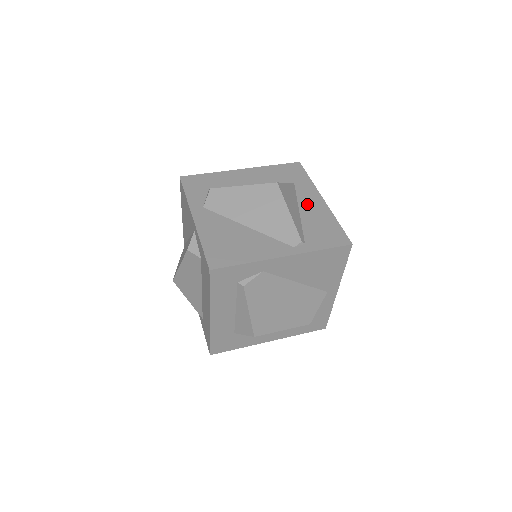
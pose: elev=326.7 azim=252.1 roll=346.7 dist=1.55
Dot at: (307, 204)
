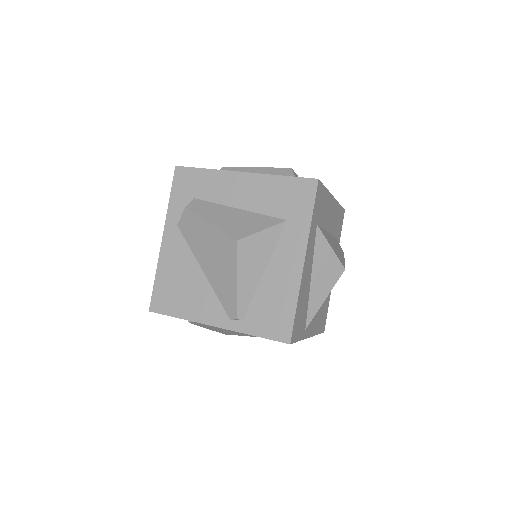
Dot at: (280, 262)
